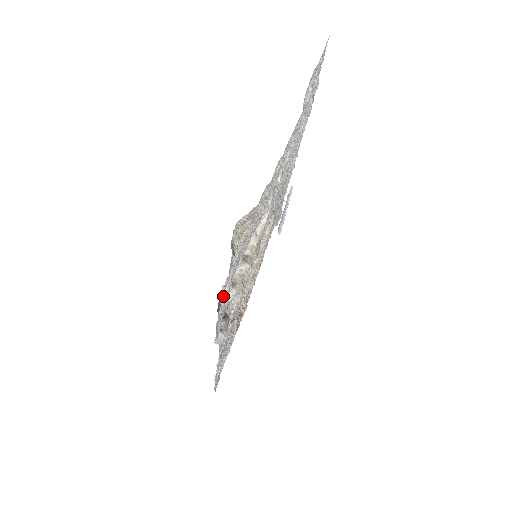
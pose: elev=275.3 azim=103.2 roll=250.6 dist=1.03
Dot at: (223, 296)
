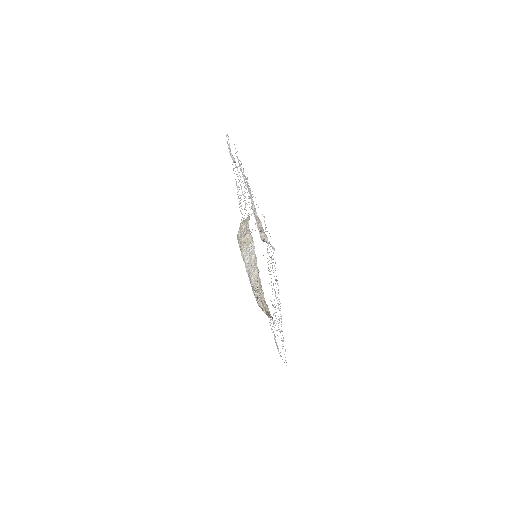
Dot at: (260, 237)
